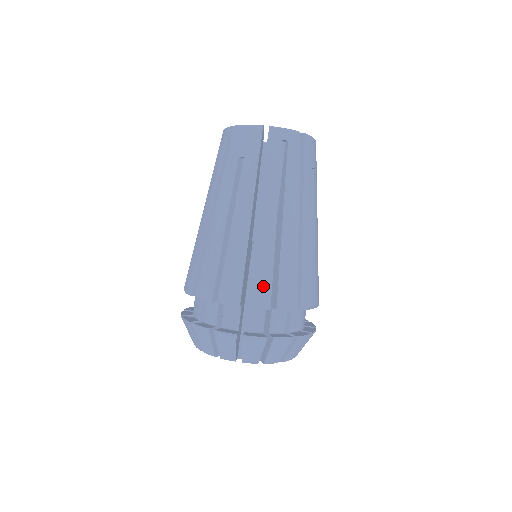
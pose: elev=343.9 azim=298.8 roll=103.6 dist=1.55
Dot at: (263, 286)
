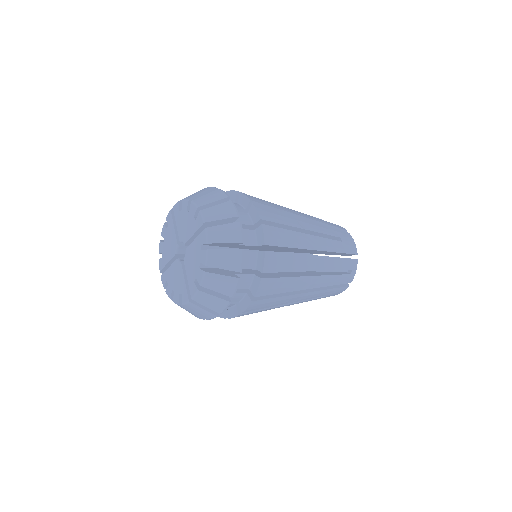
Dot at: occluded
